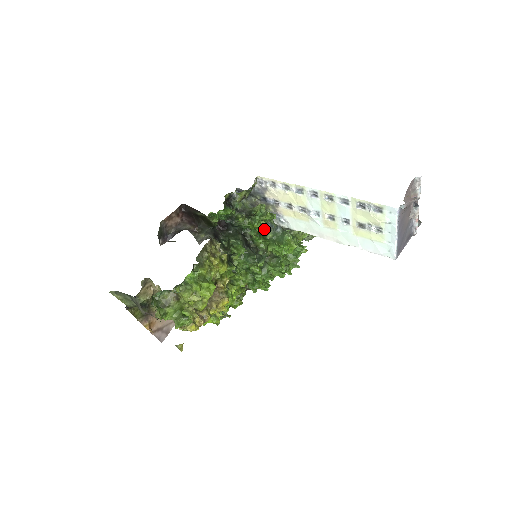
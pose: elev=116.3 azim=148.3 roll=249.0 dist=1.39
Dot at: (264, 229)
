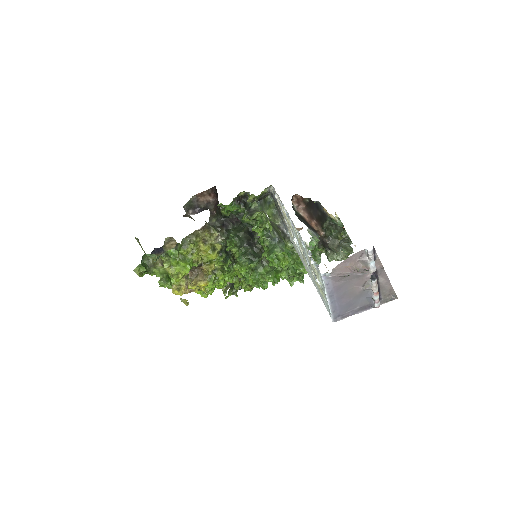
Dot at: (263, 235)
